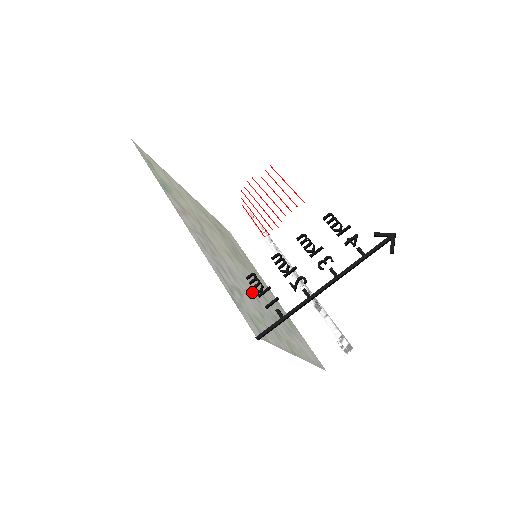
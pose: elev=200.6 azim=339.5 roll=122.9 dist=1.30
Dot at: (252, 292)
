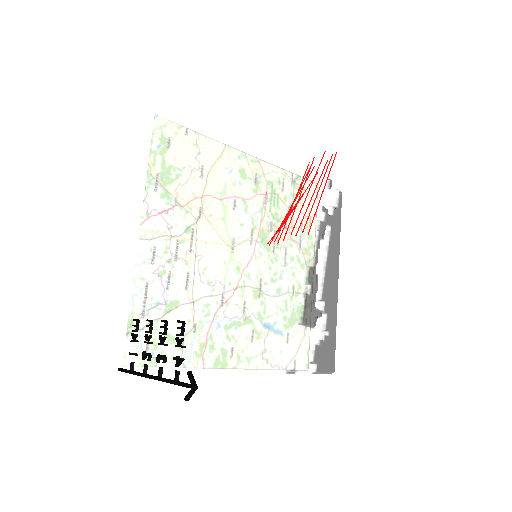
Dot at: occluded
